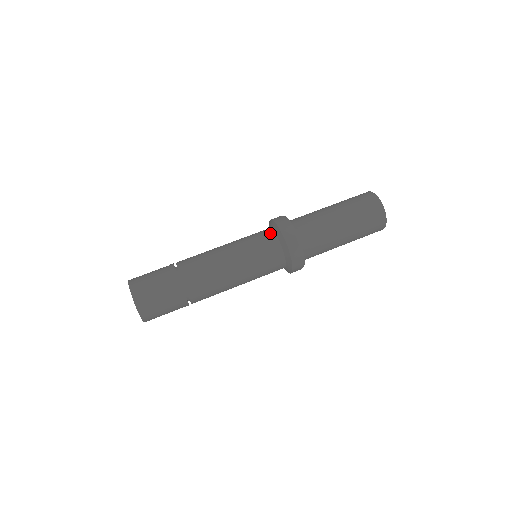
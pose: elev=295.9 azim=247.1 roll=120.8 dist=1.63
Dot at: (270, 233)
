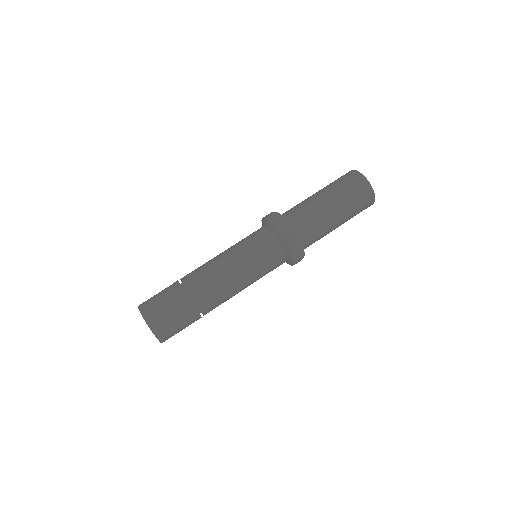
Dot at: (262, 229)
